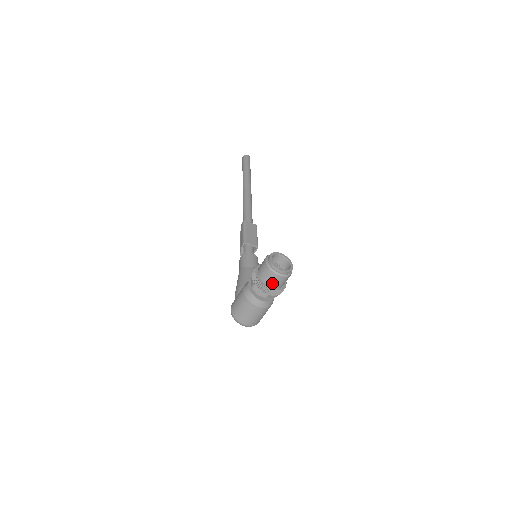
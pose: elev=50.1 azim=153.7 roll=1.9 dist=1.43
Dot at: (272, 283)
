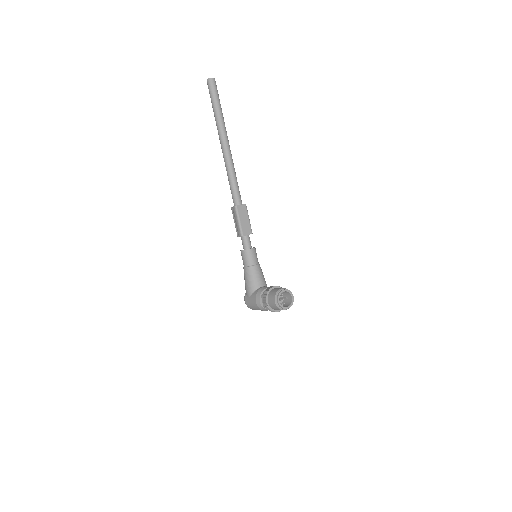
Dot at: (280, 310)
